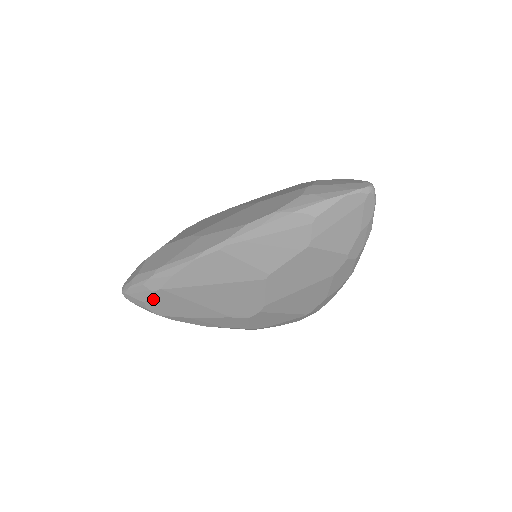
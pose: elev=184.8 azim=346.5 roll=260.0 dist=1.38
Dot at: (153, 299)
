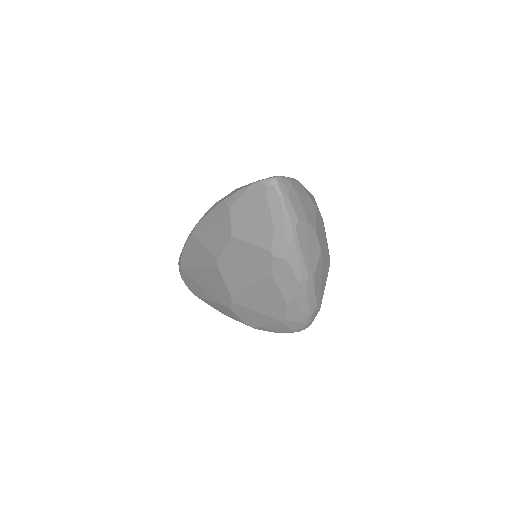
Dot at: (184, 277)
